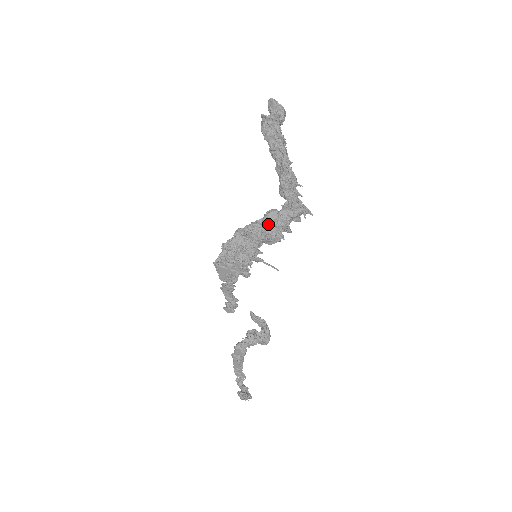
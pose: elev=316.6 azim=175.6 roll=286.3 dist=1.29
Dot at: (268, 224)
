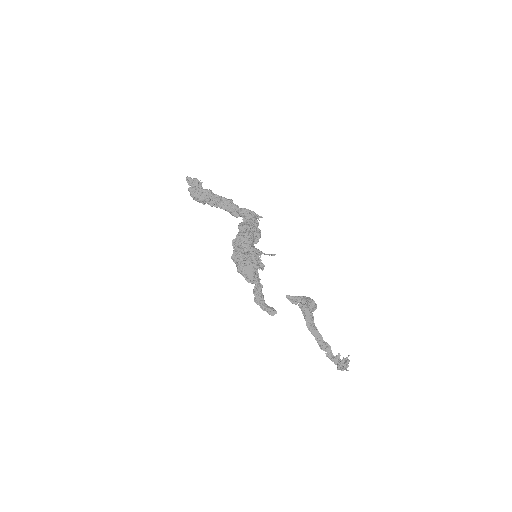
Dot at: (245, 229)
